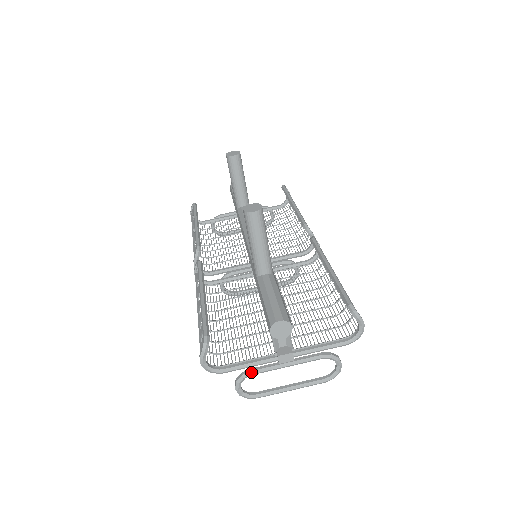
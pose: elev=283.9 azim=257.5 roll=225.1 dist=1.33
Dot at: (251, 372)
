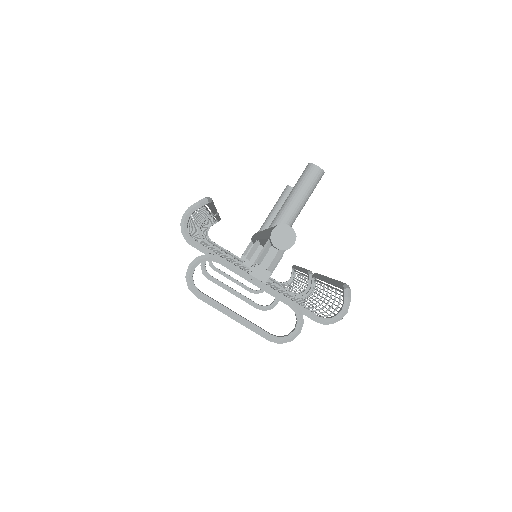
Dot at: (220, 258)
